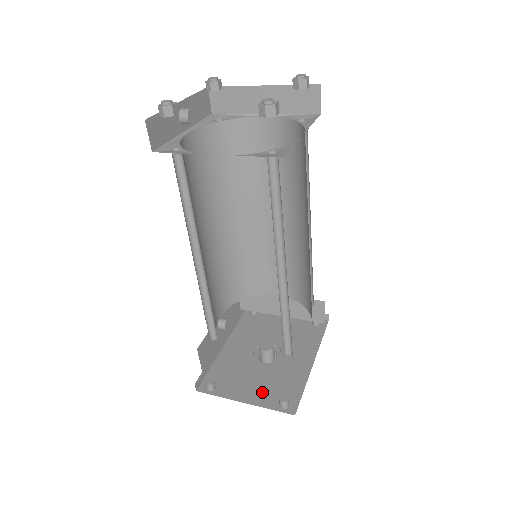
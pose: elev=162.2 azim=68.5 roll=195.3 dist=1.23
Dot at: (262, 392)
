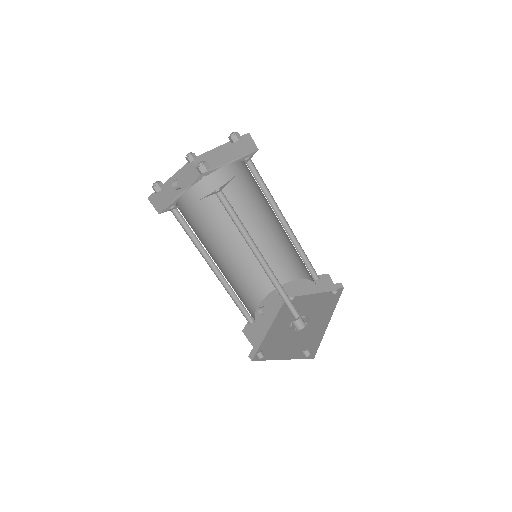
Dot at: (293, 350)
